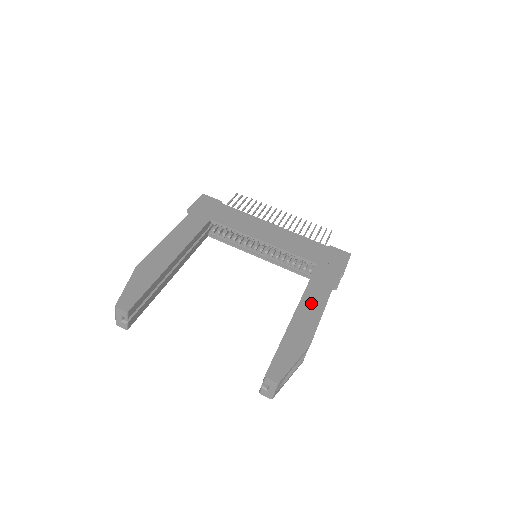
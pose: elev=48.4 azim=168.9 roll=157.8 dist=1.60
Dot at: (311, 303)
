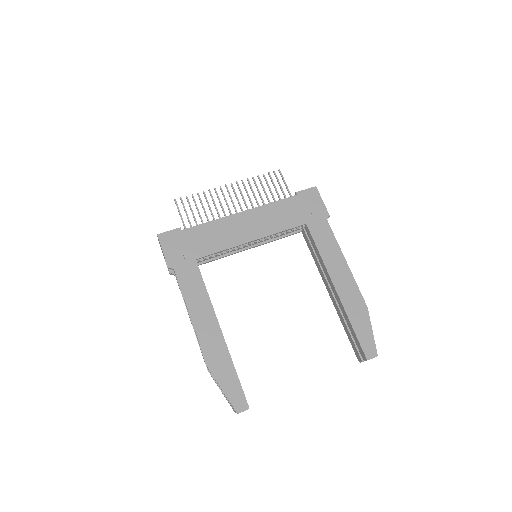
Dot at: (336, 269)
